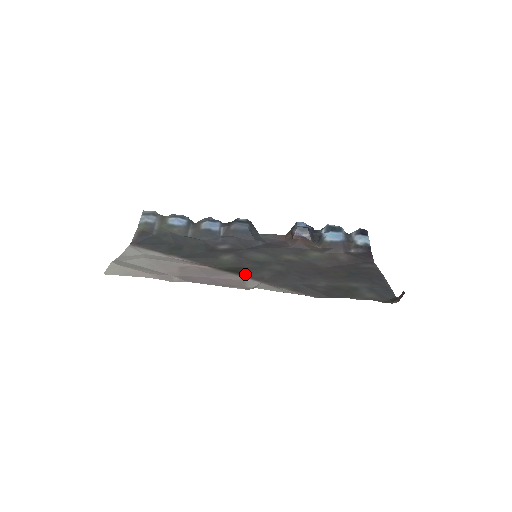
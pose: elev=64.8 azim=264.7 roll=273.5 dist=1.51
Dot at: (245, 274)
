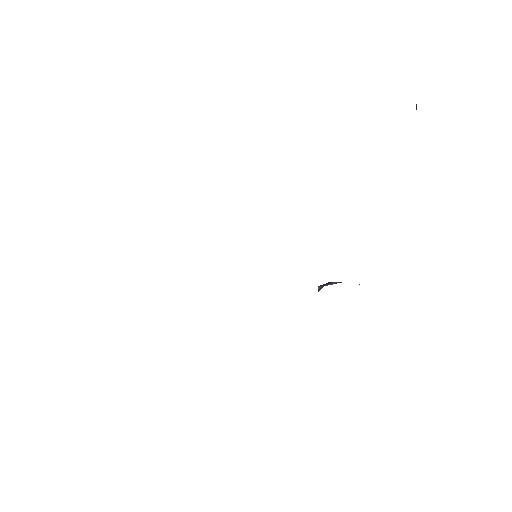
Dot at: occluded
